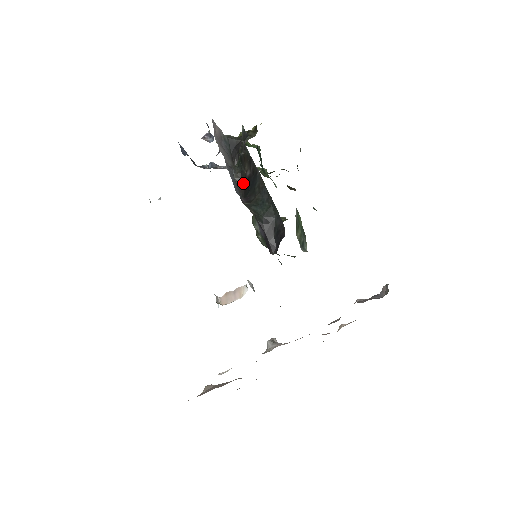
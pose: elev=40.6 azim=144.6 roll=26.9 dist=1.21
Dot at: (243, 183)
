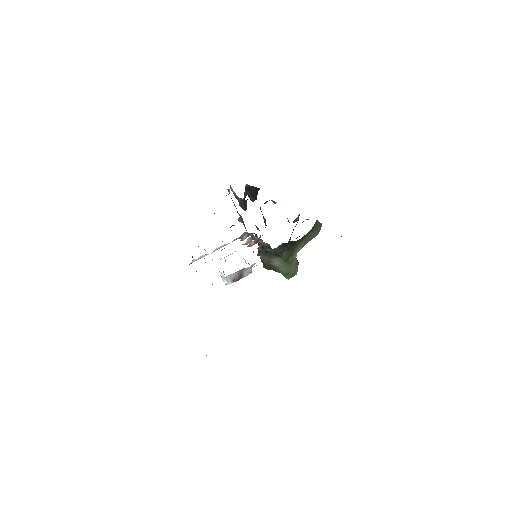
Dot at: (244, 202)
